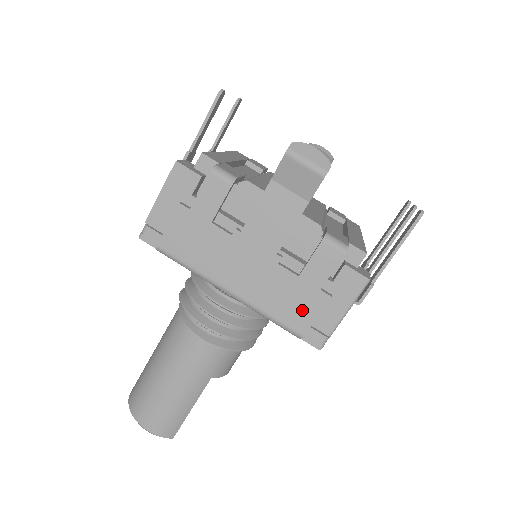
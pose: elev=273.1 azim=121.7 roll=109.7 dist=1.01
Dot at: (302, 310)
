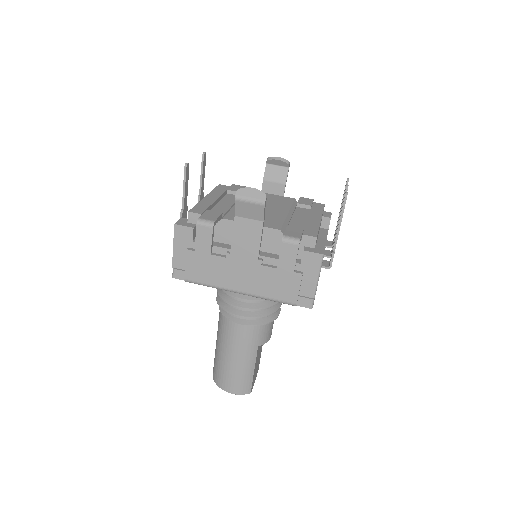
Dot at: (288, 288)
